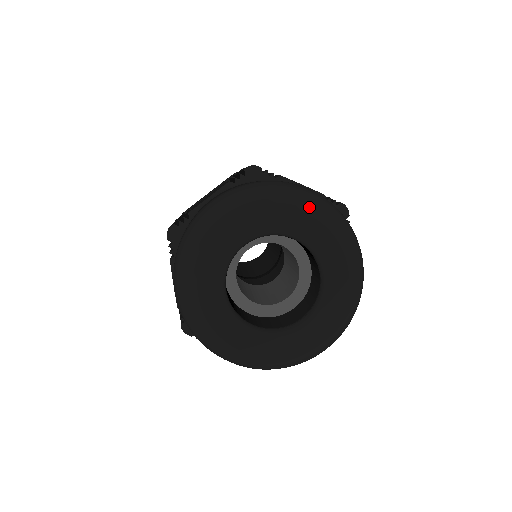
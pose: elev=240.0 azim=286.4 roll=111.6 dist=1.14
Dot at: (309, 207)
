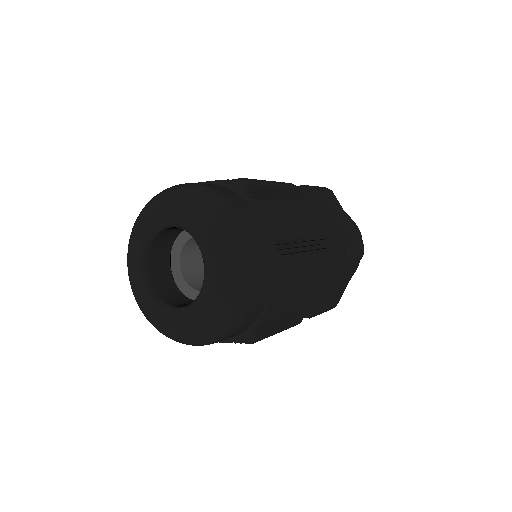
Dot at: (170, 198)
